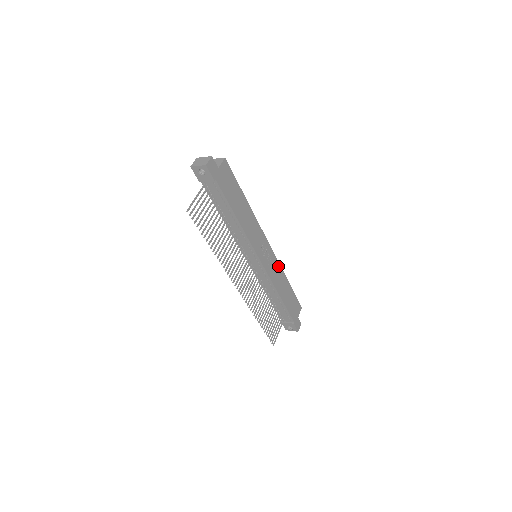
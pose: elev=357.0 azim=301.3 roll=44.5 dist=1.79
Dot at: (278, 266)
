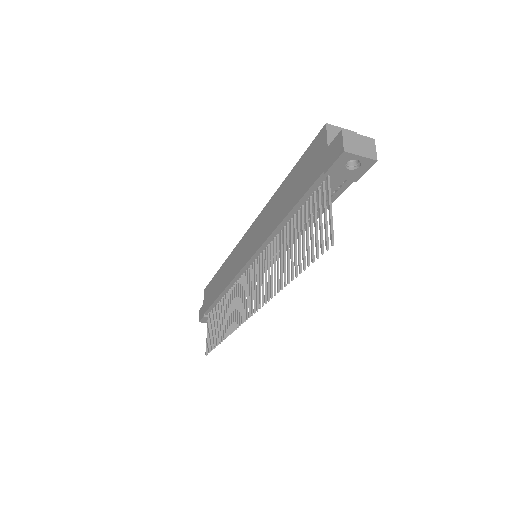
Dot at: occluded
